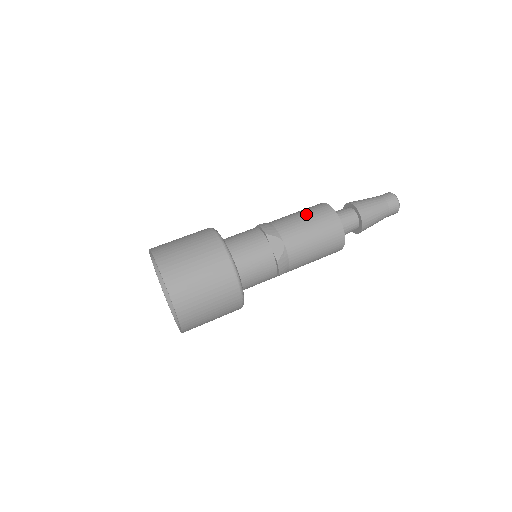
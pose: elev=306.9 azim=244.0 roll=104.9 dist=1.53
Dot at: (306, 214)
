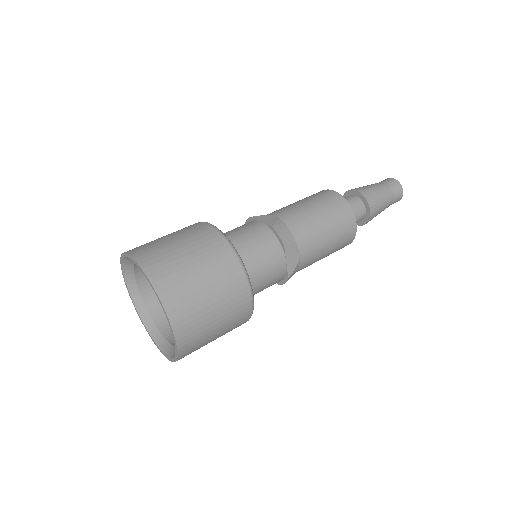
Dot at: occluded
